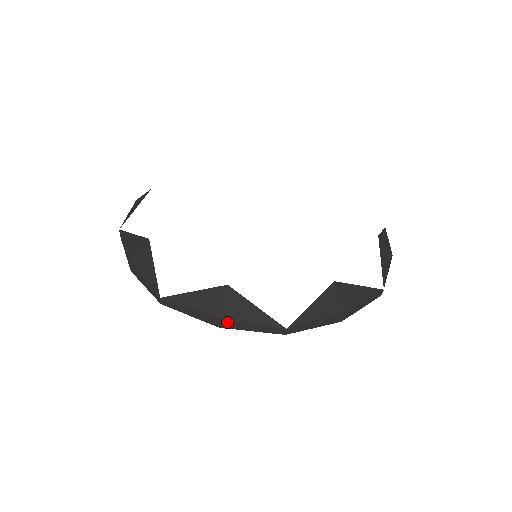
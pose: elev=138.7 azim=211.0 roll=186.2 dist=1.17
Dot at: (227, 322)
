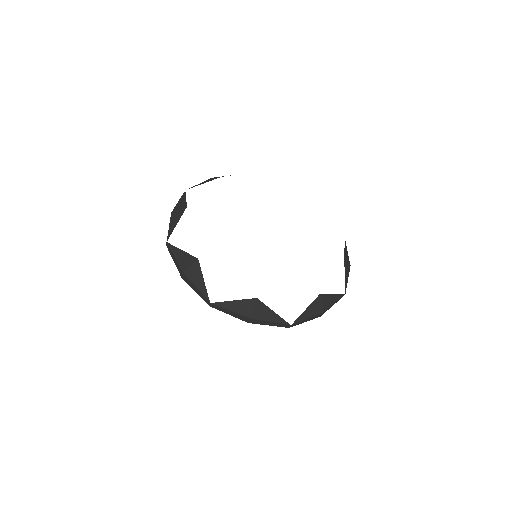
Dot at: (255, 321)
